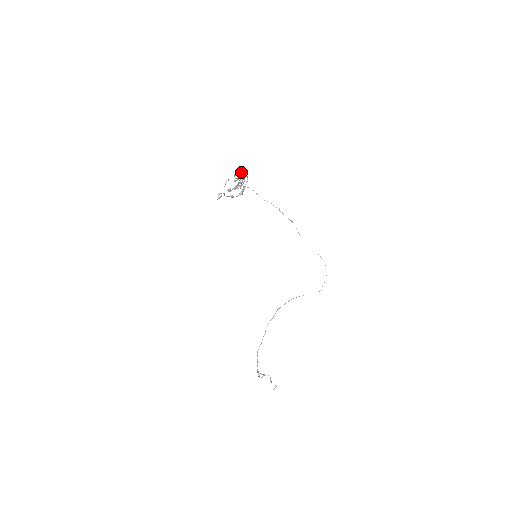
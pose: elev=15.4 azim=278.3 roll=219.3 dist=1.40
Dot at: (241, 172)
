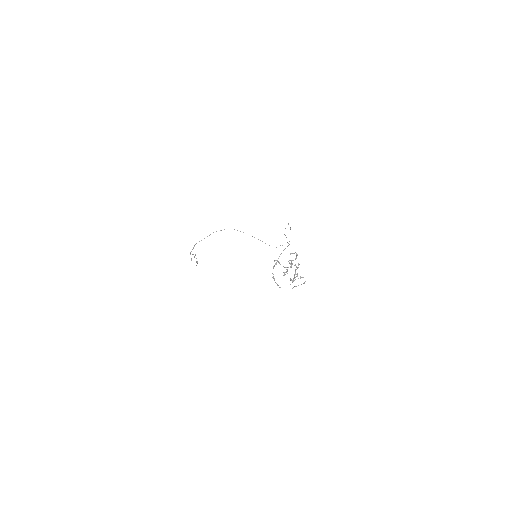
Dot at: occluded
